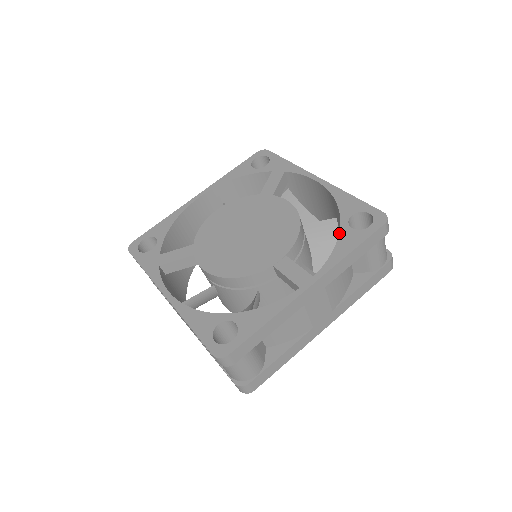
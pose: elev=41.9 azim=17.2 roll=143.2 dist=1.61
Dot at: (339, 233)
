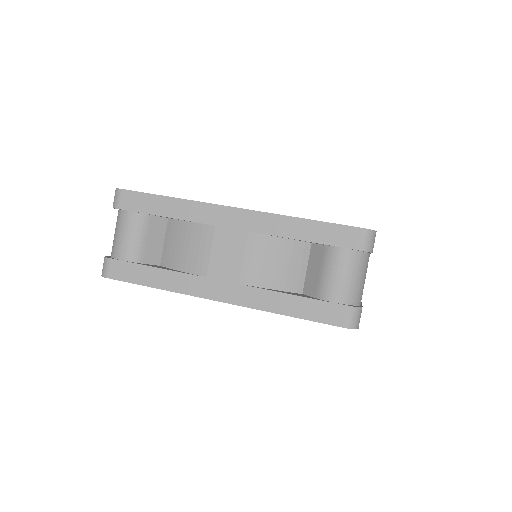
Dot at: occluded
